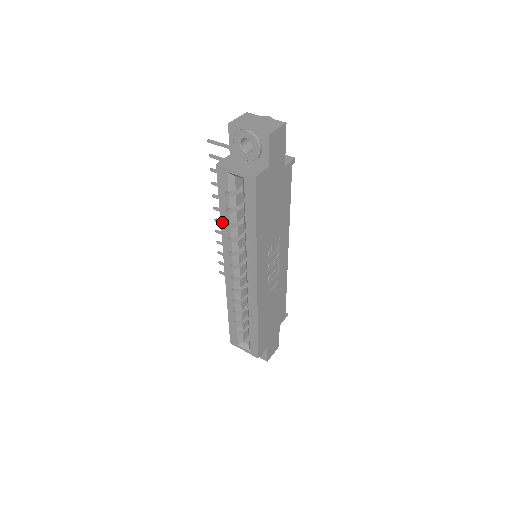
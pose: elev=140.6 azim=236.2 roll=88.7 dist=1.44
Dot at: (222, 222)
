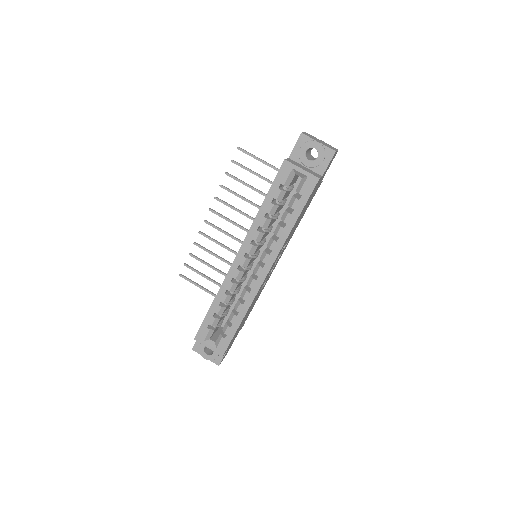
Dot at: (260, 211)
